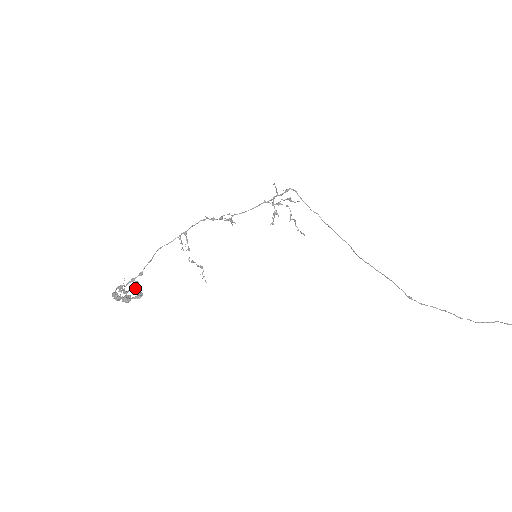
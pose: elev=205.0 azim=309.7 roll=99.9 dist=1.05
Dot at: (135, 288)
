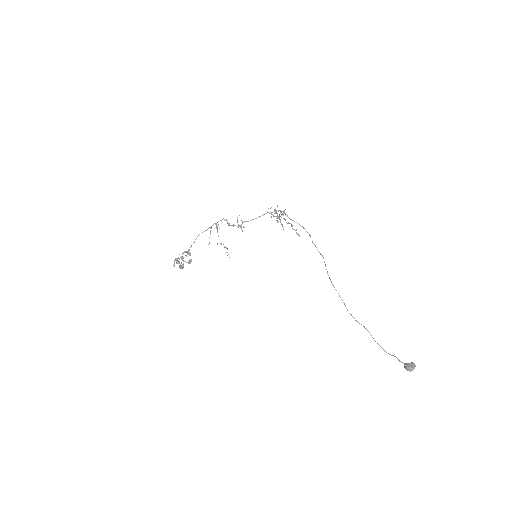
Dot at: occluded
